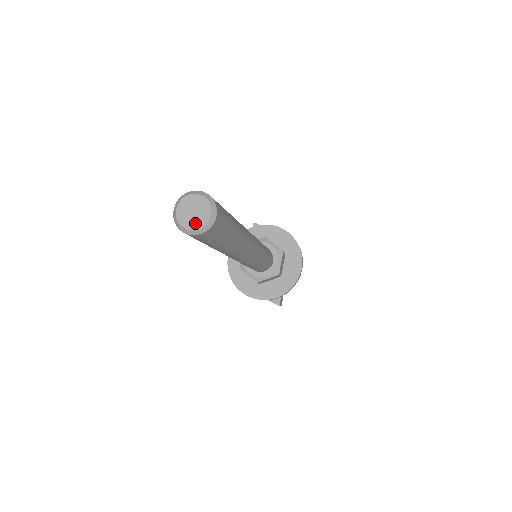
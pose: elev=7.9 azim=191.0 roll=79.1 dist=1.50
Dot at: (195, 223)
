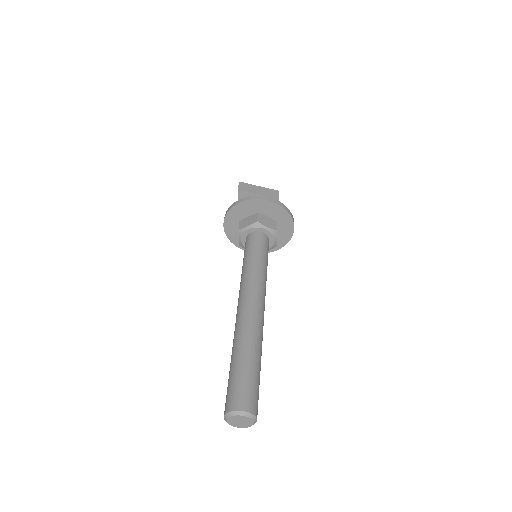
Dot at: (244, 426)
